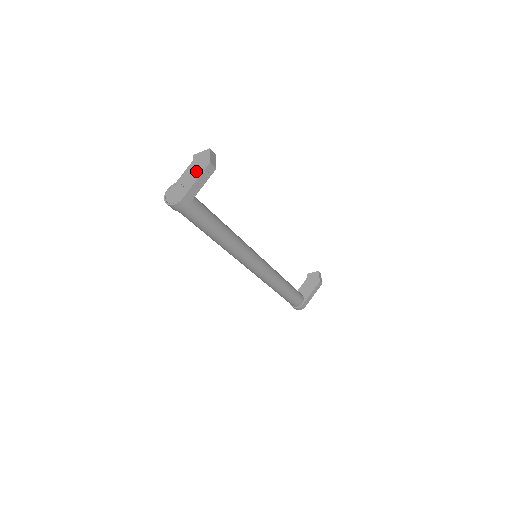
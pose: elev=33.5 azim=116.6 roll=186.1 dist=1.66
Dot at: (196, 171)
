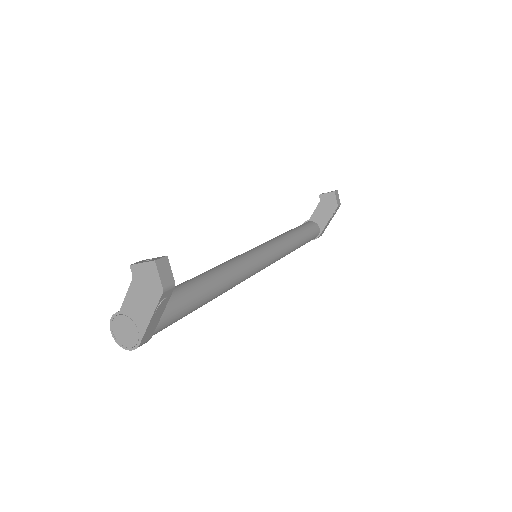
Dot at: (145, 301)
